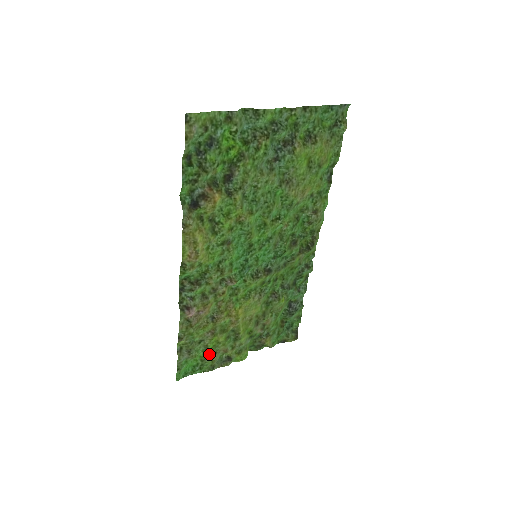
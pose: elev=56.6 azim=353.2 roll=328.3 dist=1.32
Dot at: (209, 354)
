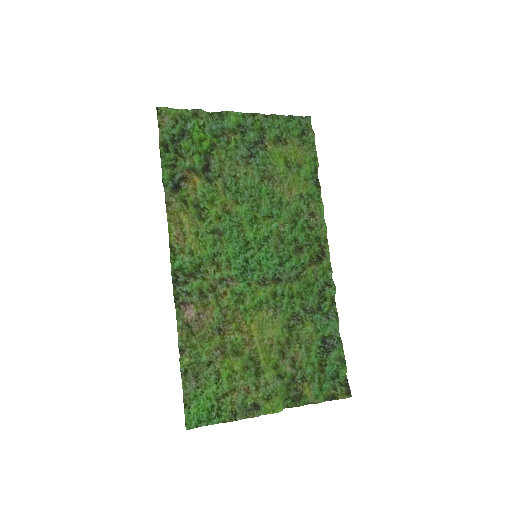
Dot at: (225, 390)
